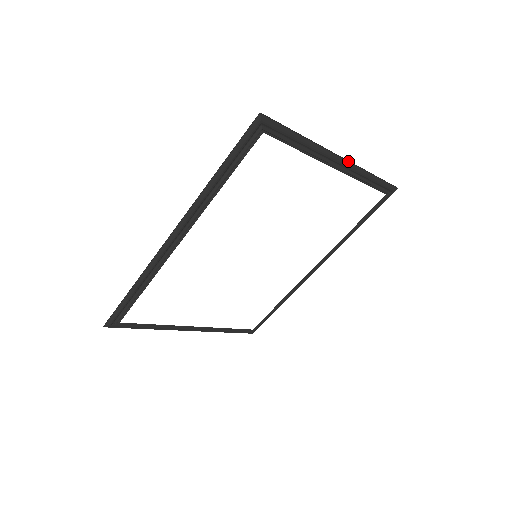
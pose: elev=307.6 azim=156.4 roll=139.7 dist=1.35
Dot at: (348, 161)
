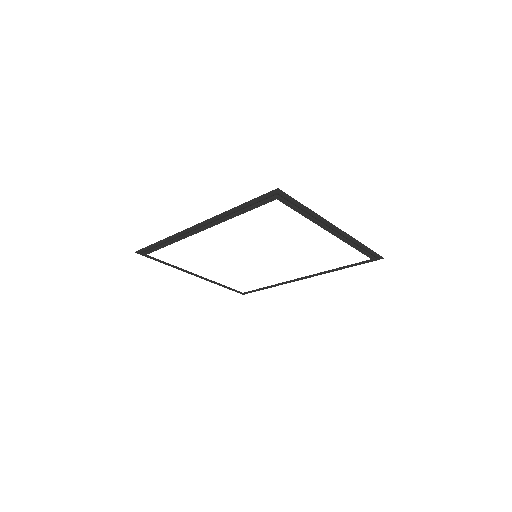
Dot at: occluded
